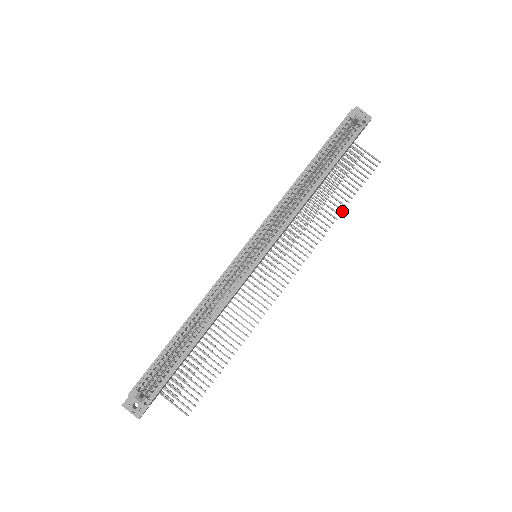
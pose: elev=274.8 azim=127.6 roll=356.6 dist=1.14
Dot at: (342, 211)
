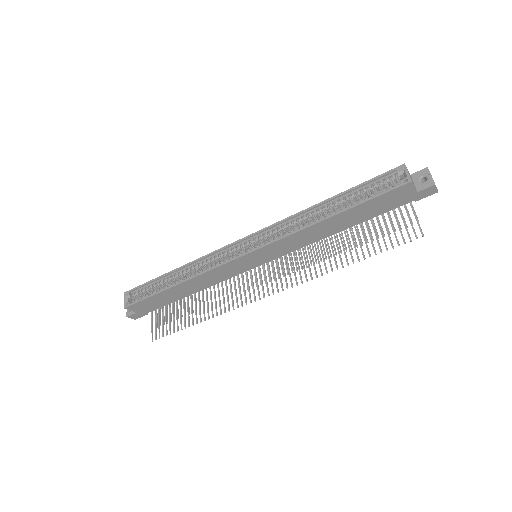
Dot at: (353, 263)
